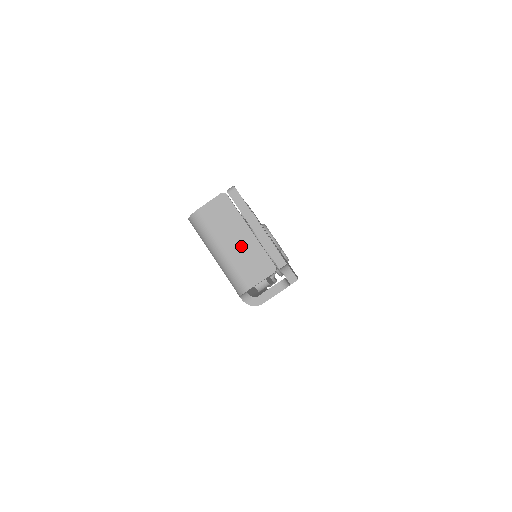
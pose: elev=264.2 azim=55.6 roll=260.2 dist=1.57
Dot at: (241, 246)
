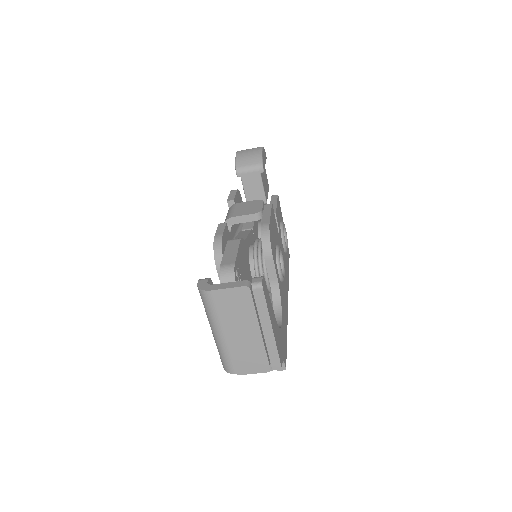
Dot at: (244, 339)
